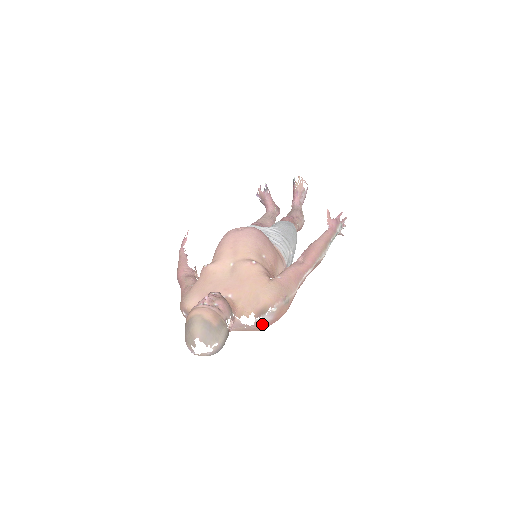
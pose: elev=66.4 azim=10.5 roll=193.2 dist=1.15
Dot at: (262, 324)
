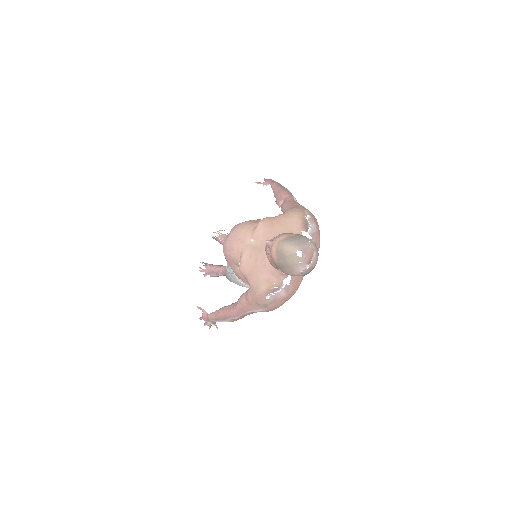
Dot at: (315, 234)
